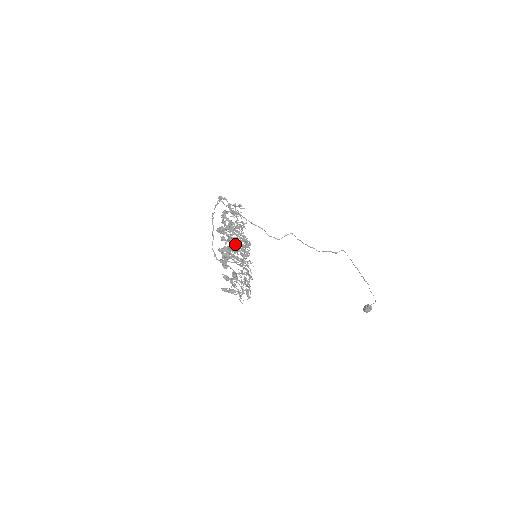
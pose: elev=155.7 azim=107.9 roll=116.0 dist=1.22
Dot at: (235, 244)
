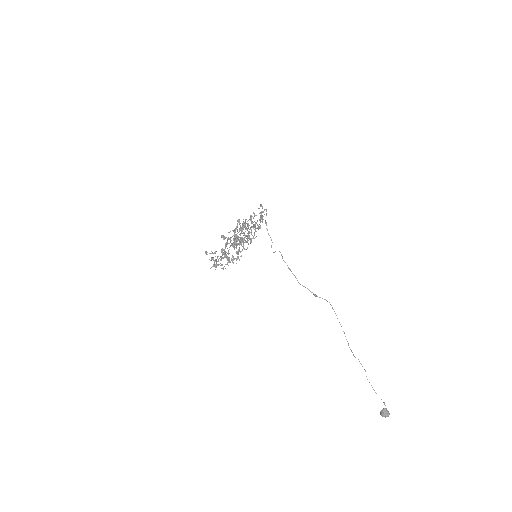
Dot at: (235, 231)
